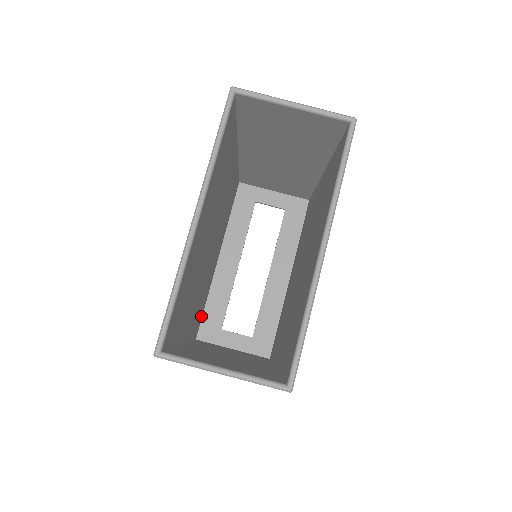
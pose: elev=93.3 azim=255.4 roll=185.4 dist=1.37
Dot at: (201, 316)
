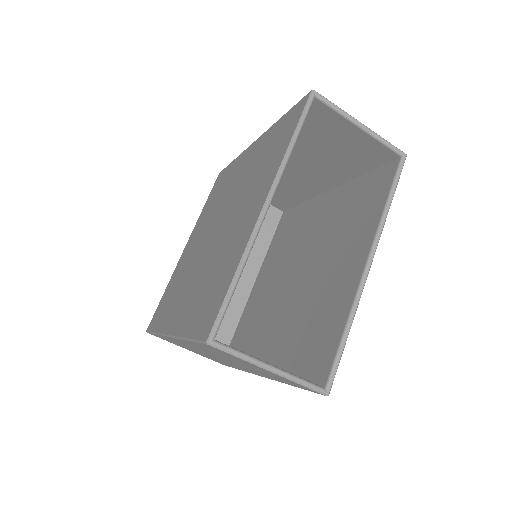
Dot at: occluded
